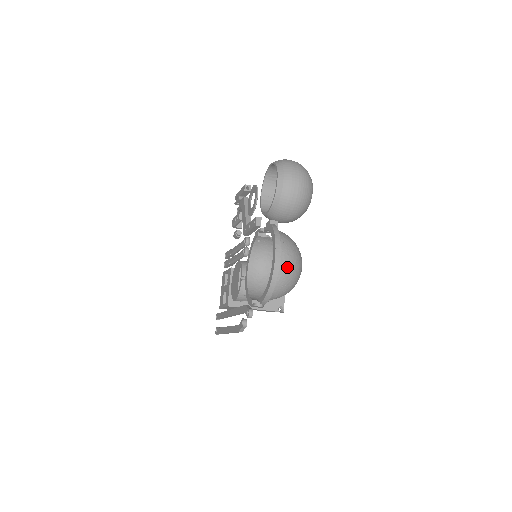
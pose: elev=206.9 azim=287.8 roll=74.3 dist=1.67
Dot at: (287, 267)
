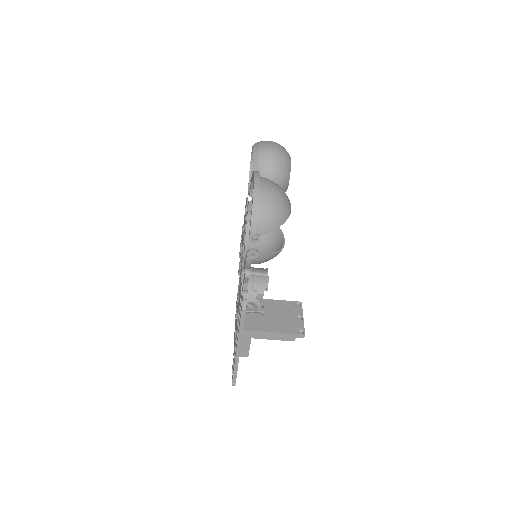
Dot at: (270, 189)
